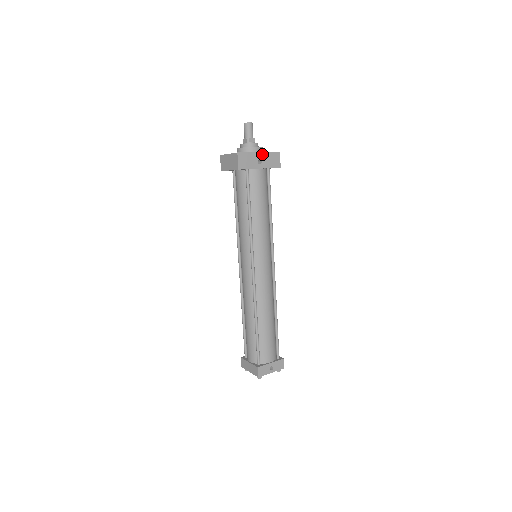
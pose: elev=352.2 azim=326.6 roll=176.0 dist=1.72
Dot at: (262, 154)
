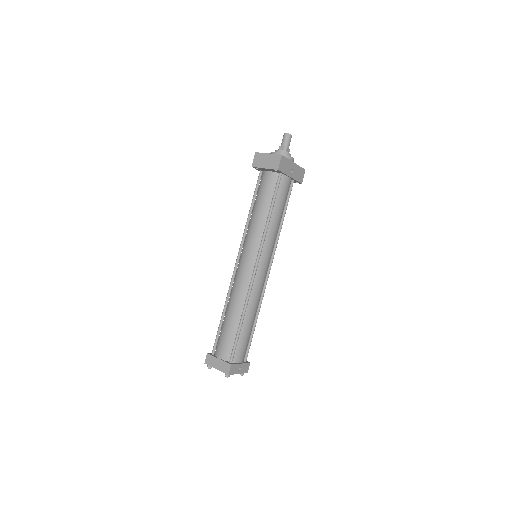
Dot at: (295, 165)
